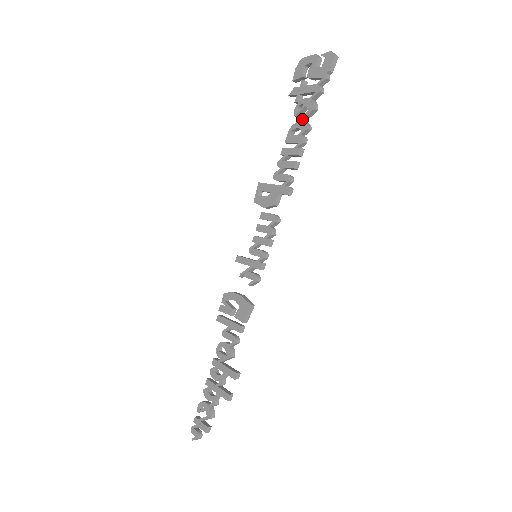
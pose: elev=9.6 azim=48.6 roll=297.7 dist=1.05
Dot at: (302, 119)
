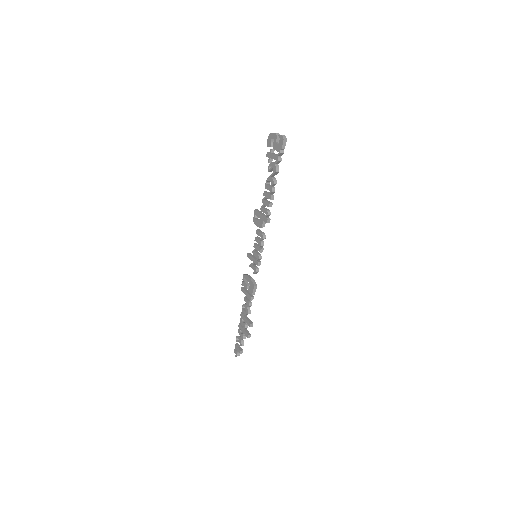
Dot at: (271, 176)
